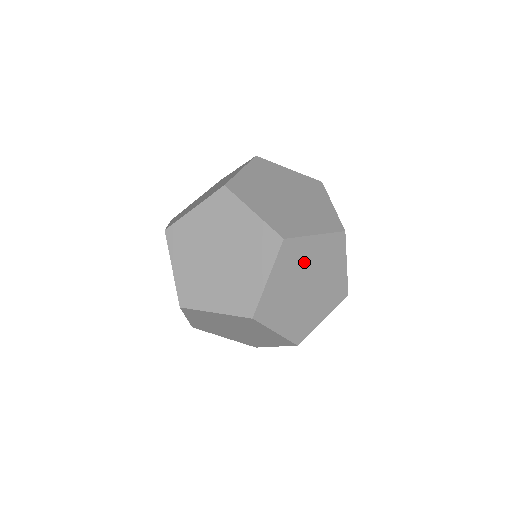
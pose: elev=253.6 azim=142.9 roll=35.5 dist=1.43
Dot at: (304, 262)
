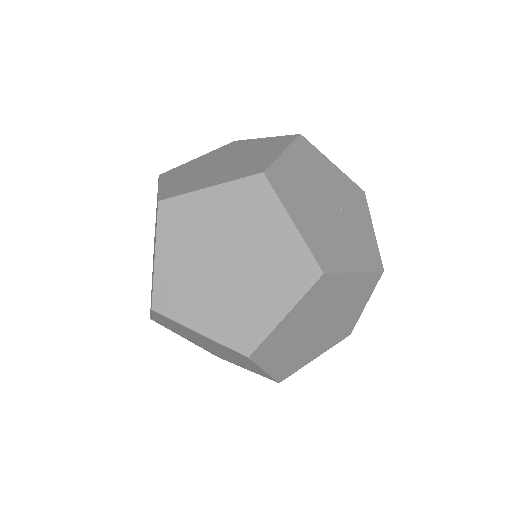
Dot at: (294, 331)
